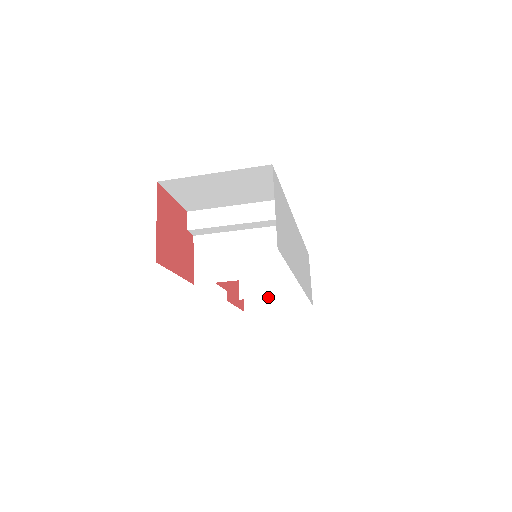
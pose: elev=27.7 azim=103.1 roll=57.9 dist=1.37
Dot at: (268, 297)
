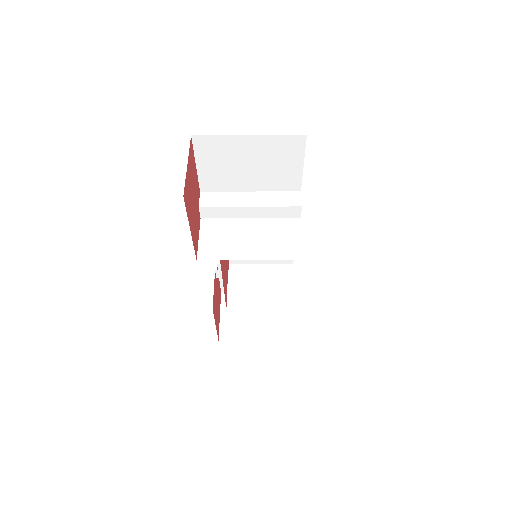
Dot at: (246, 328)
